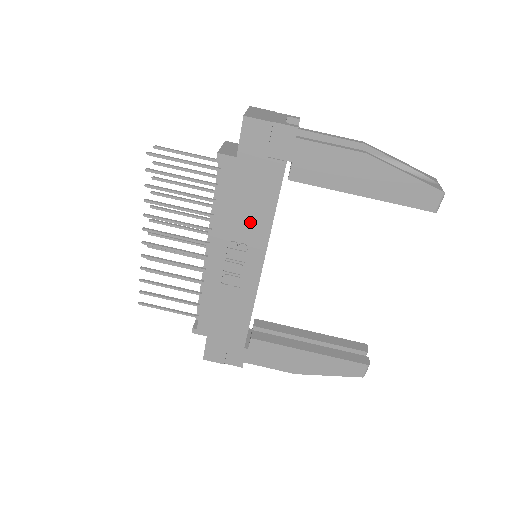
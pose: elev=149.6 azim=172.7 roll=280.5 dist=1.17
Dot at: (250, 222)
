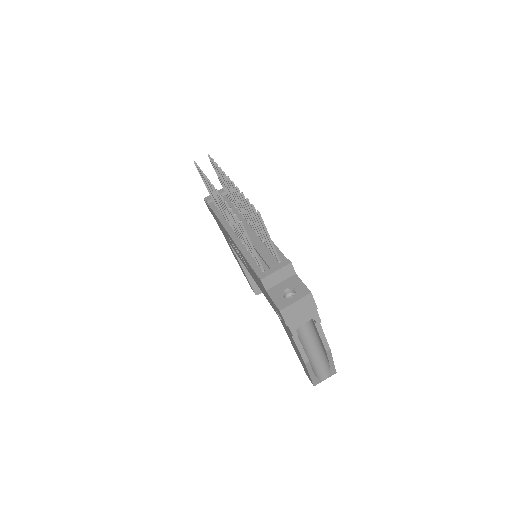
Dot at: (253, 276)
